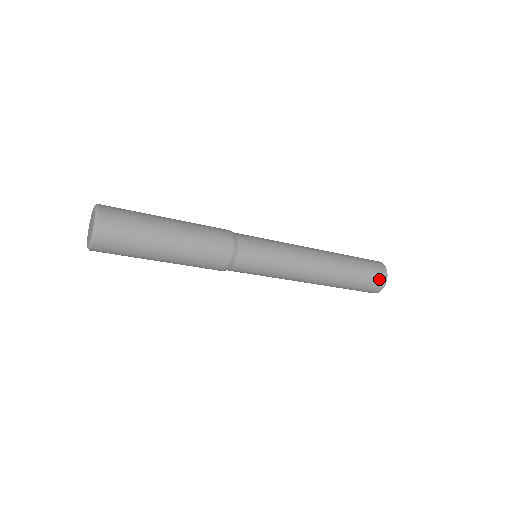
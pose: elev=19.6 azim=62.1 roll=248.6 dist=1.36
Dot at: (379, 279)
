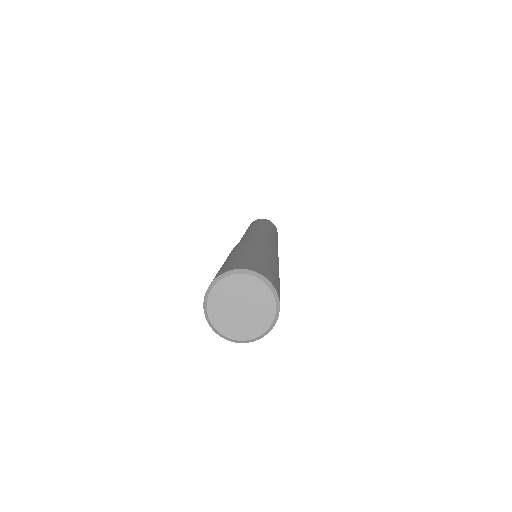
Dot at: occluded
